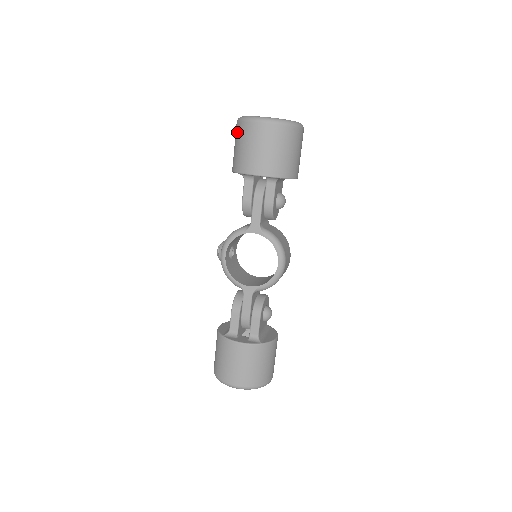
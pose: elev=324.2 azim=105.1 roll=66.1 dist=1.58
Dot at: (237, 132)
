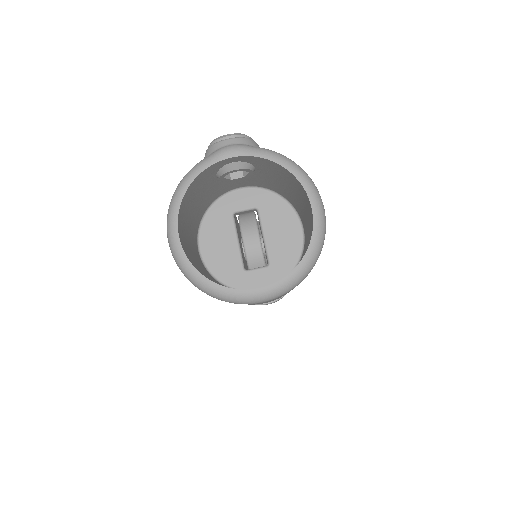
Dot at: occluded
